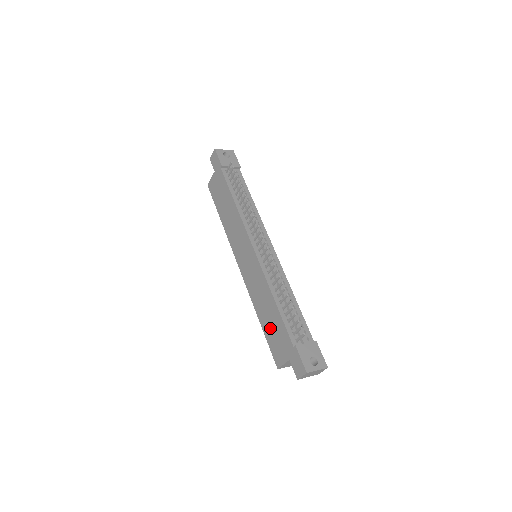
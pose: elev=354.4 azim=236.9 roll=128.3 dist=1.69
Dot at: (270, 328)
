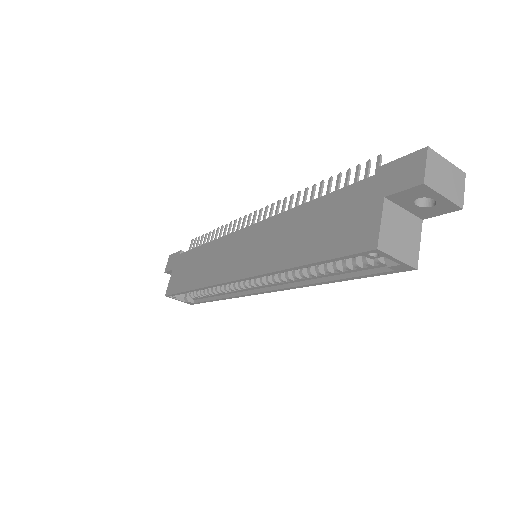
Dot at: (321, 236)
